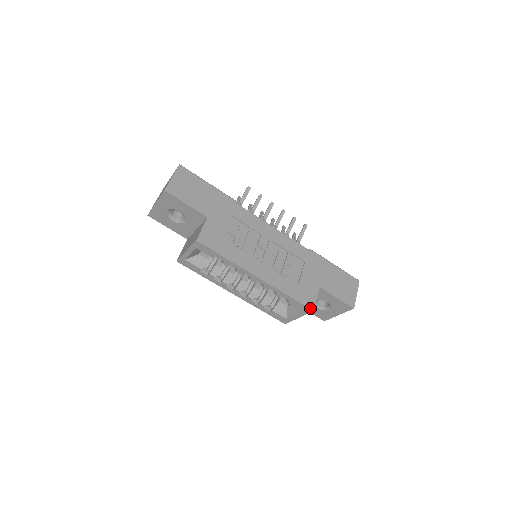
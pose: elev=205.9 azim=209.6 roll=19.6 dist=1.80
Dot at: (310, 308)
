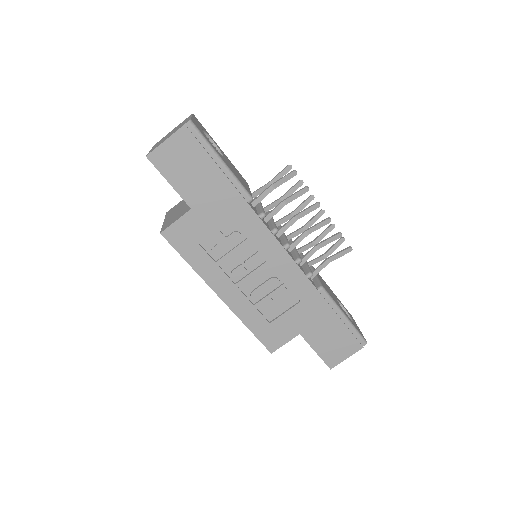
Dot at: (269, 349)
